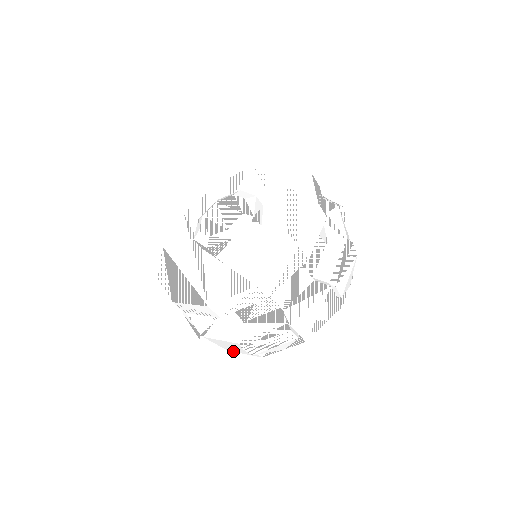
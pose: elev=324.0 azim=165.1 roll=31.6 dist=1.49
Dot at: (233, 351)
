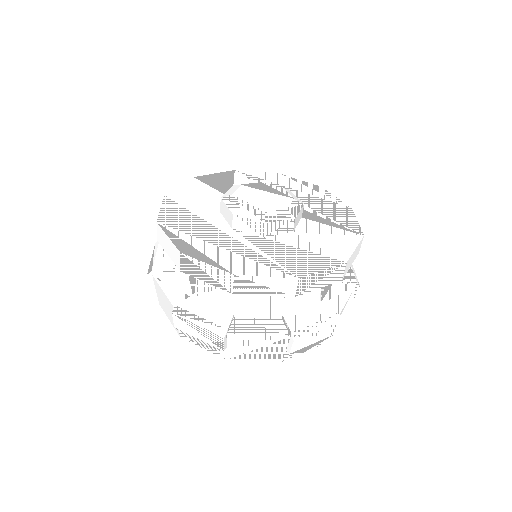
Dot at: (238, 359)
